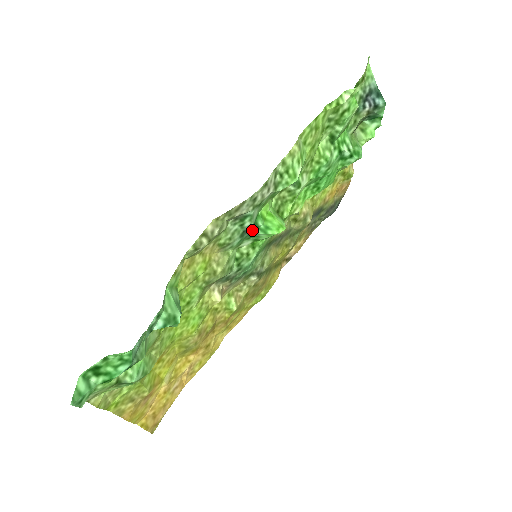
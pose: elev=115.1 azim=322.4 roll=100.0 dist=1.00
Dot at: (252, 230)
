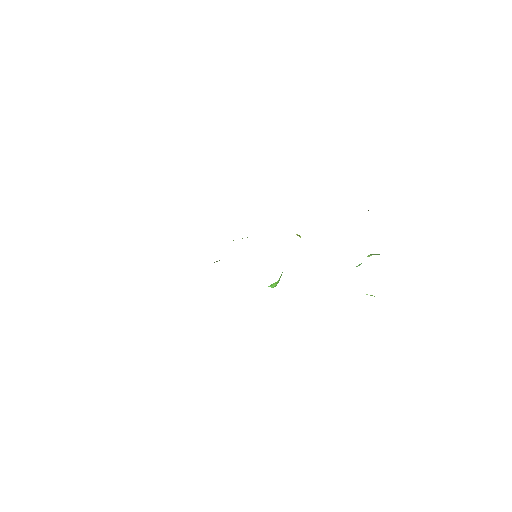
Dot at: occluded
